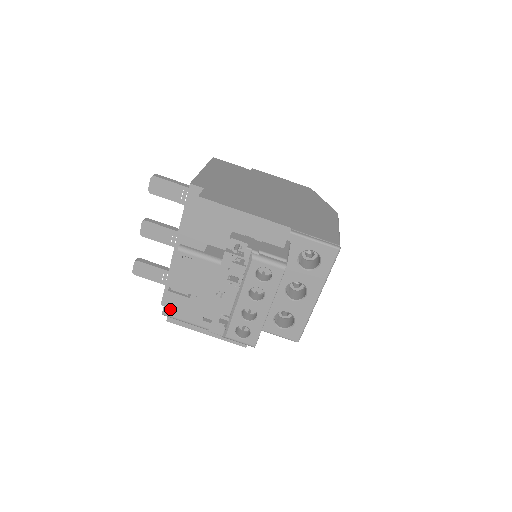
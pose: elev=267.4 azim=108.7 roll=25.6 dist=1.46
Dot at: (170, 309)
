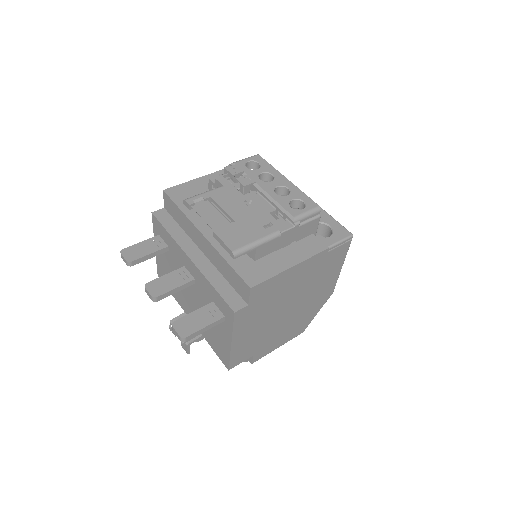
Dot at: (233, 243)
